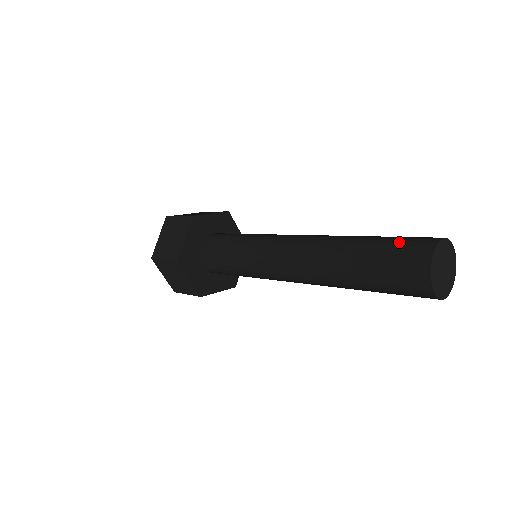
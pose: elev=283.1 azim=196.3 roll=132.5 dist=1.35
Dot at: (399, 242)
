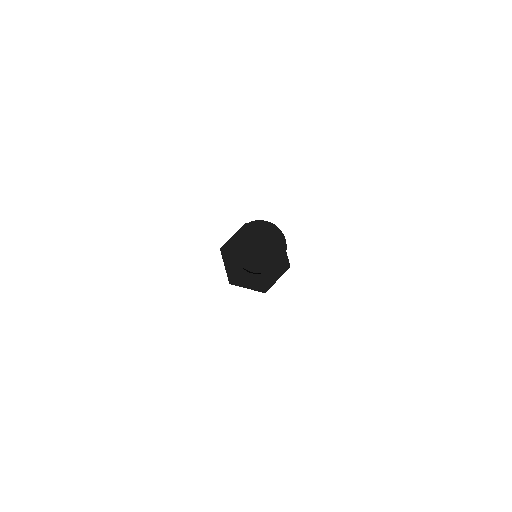
Dot at: occluded
